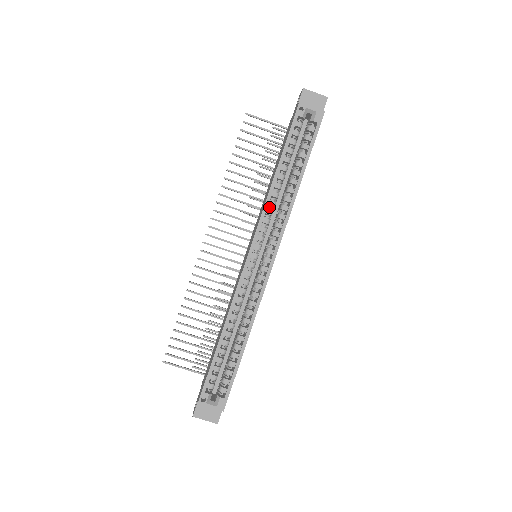
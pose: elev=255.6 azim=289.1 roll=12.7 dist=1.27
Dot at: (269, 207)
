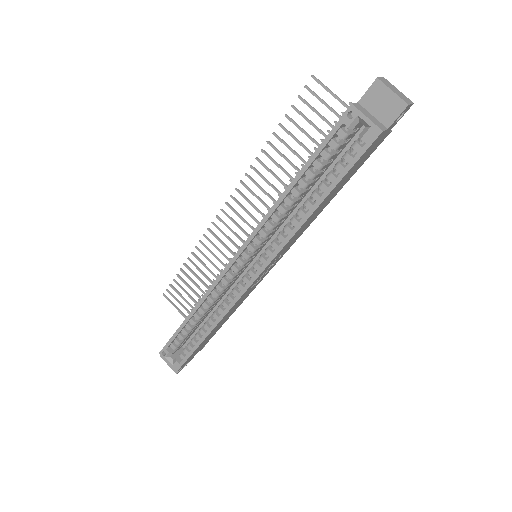
Dot at: (272, 219)
